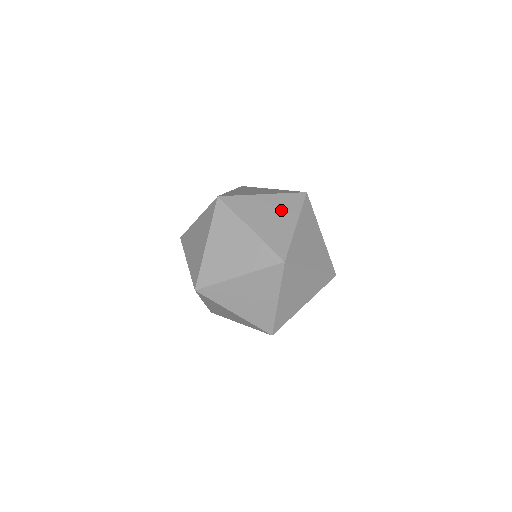
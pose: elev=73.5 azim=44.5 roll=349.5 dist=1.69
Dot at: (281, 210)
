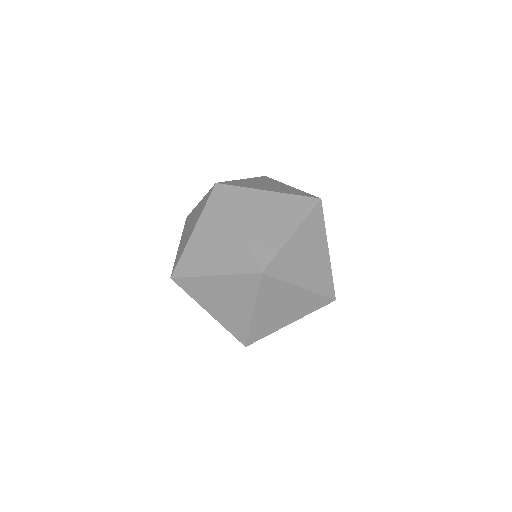
Dot at: occluded
